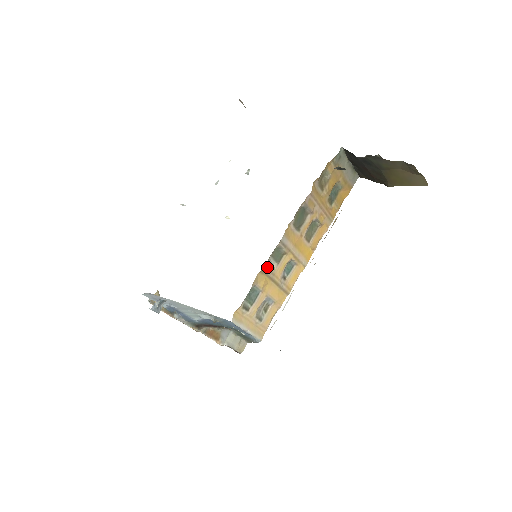
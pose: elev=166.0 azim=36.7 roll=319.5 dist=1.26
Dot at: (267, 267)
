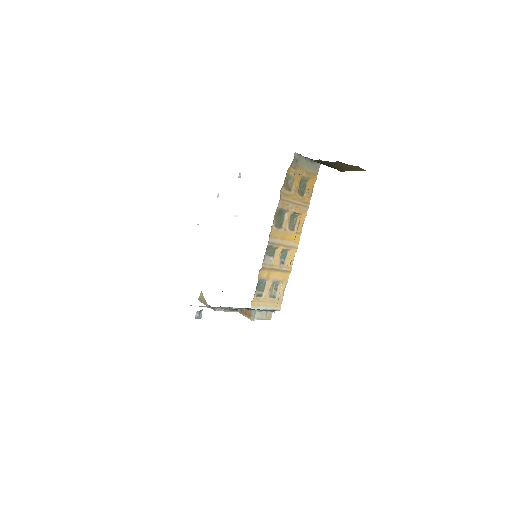
Dot at: (265, 263)
